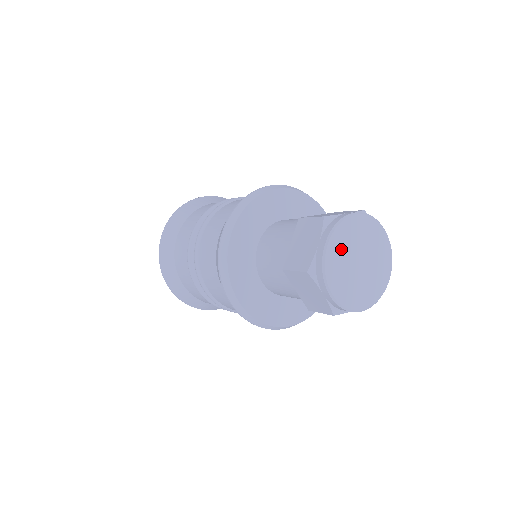
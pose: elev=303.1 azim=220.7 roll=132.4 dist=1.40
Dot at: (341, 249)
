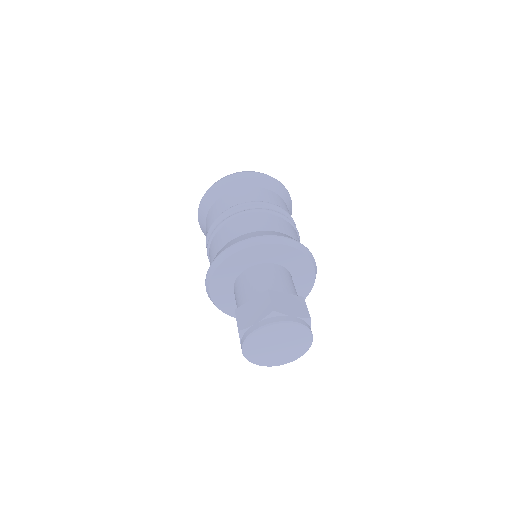
Dot at: (267, 335)
